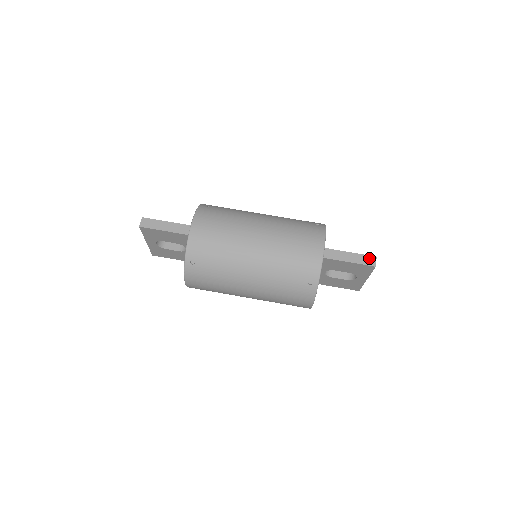
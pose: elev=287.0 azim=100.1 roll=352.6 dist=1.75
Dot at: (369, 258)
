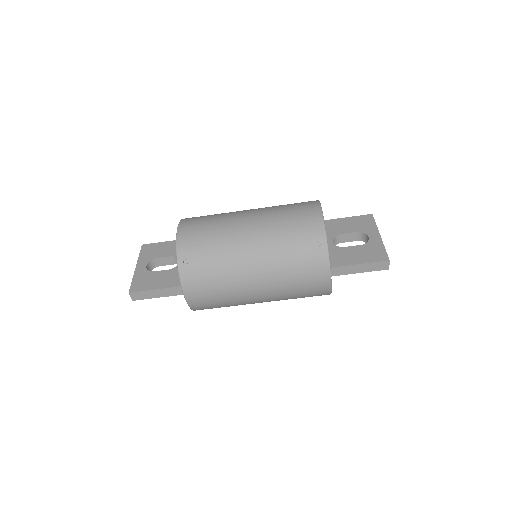
Dot at: (381, 264)
